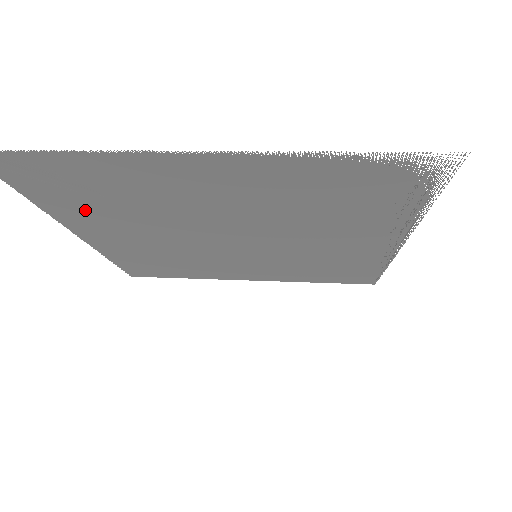
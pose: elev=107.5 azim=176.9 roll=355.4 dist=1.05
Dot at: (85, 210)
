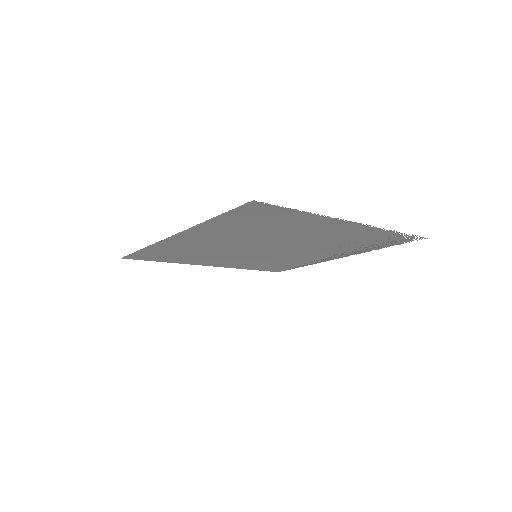
Dot at: (229, 228)
